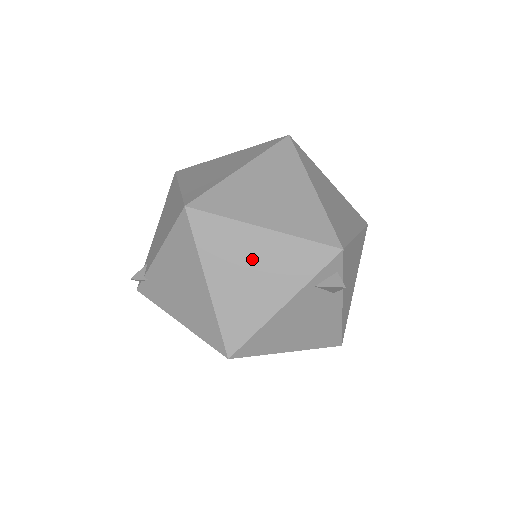
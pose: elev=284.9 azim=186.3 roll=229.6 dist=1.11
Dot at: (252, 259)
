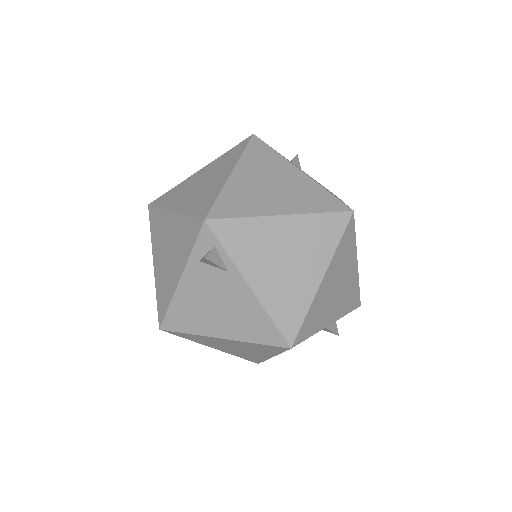
Dot at: (168, 240)
